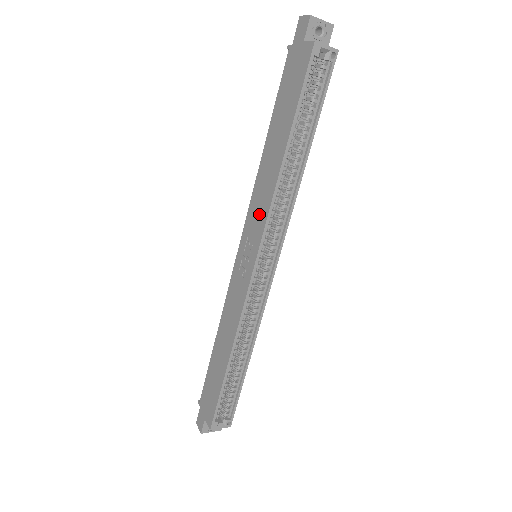
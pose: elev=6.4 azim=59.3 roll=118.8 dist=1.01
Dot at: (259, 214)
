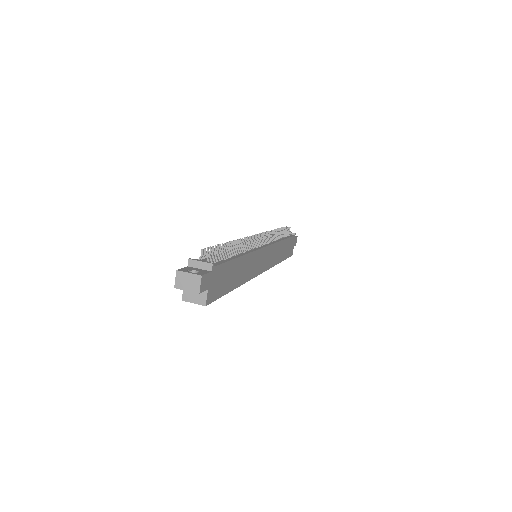
Dot at: occluded
